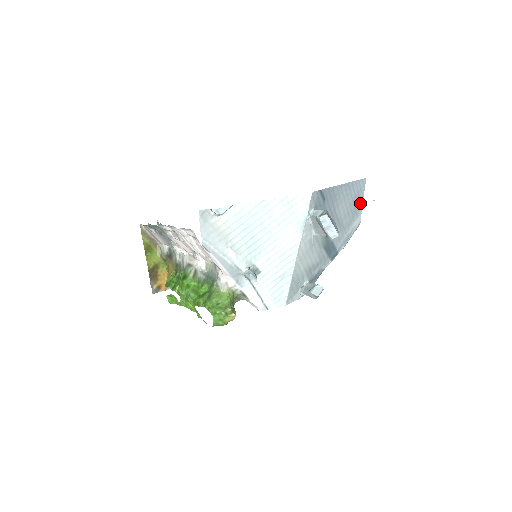
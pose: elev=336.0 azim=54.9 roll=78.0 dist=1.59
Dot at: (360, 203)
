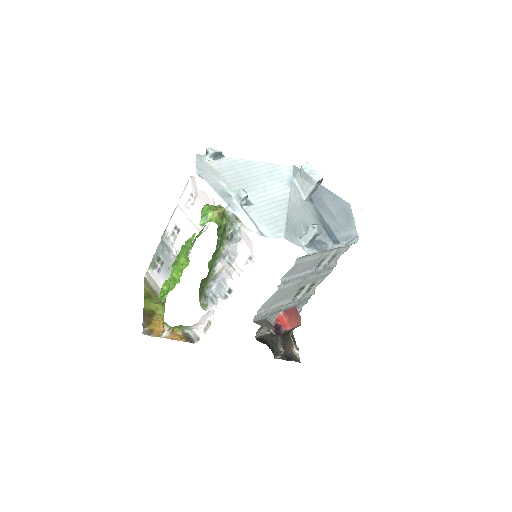
Dot at: (351, 219)
